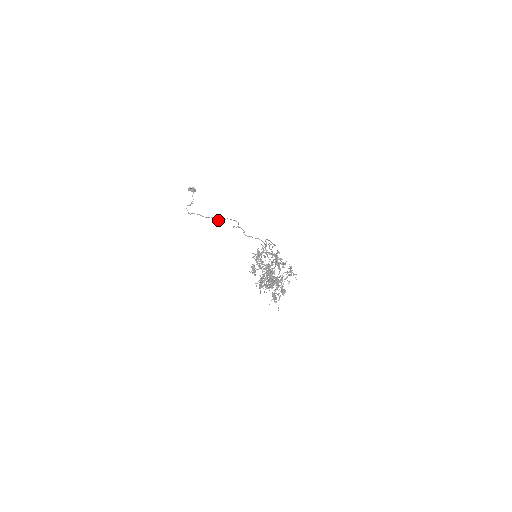
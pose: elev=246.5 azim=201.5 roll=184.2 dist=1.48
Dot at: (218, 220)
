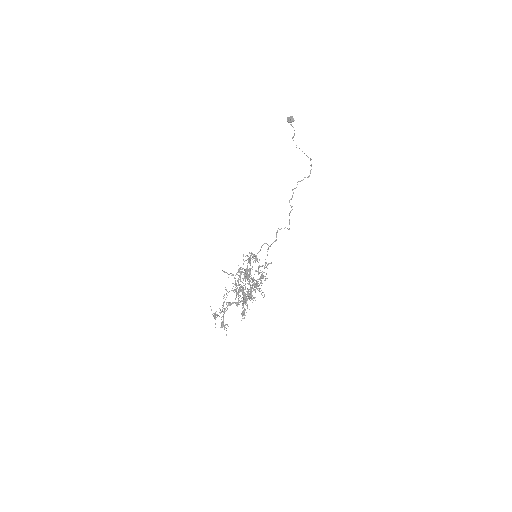
Dot at: occluded
